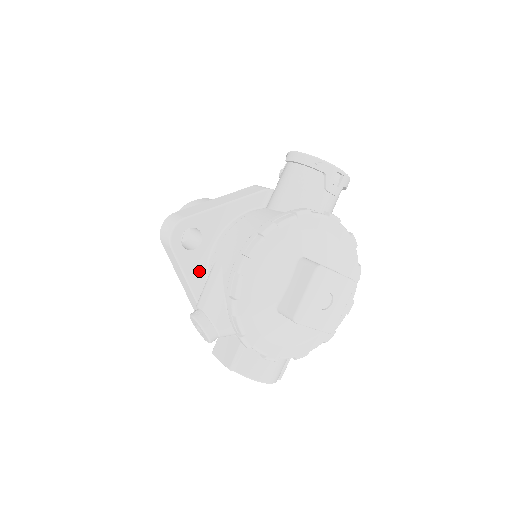
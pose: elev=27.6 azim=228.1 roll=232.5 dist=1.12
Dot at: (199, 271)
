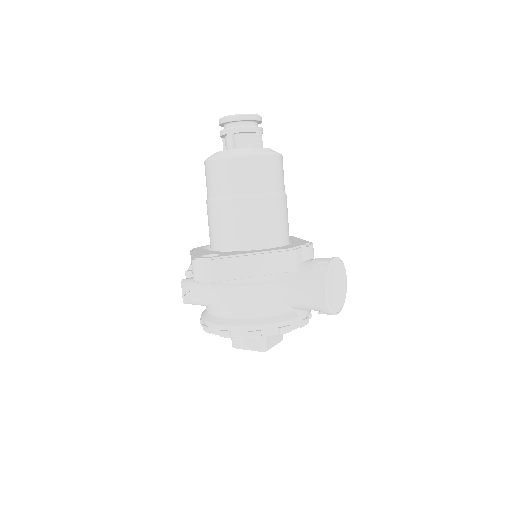
Dot at: occluded
